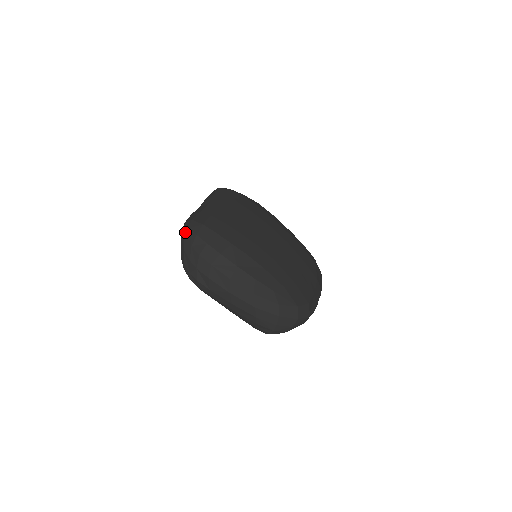
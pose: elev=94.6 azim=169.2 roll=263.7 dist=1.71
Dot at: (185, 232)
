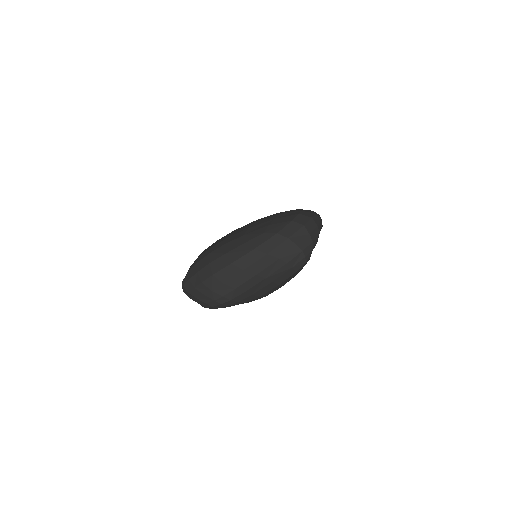
Dot at: (185, 291)
